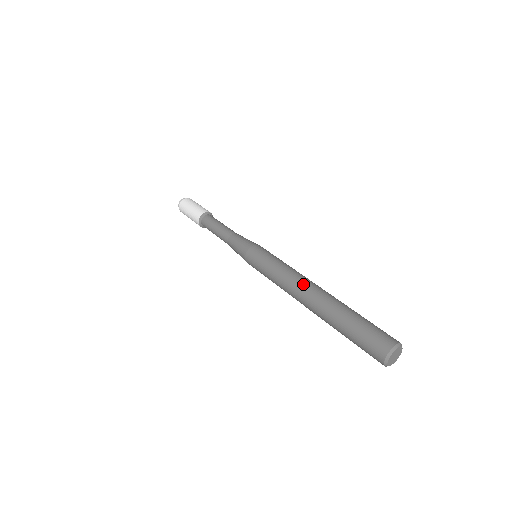
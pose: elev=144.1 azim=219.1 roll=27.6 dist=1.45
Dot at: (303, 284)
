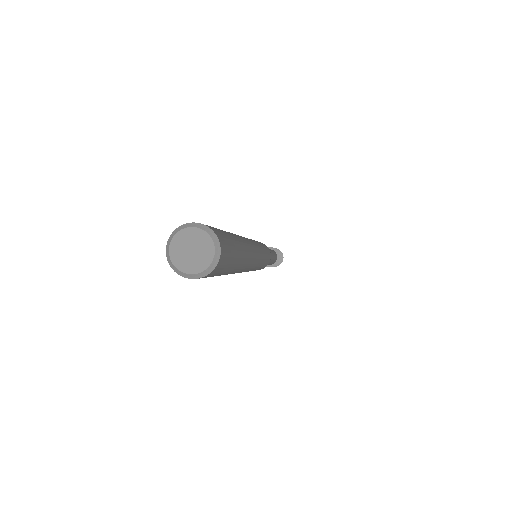
Dot at: occluded
